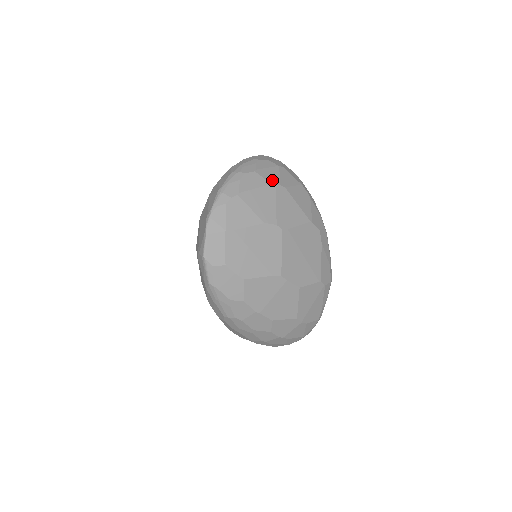
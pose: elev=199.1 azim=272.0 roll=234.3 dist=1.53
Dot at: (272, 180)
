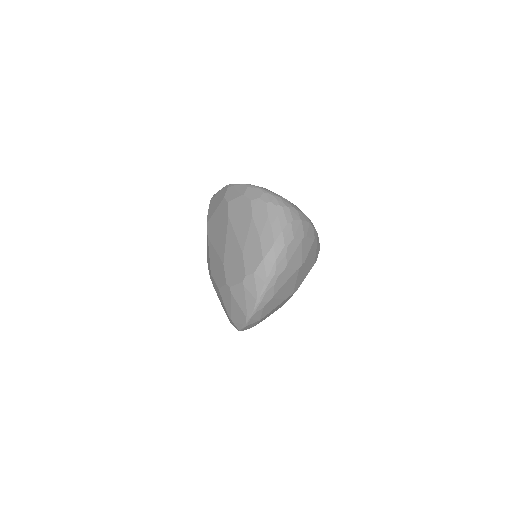
Dot at: (297, 265)
